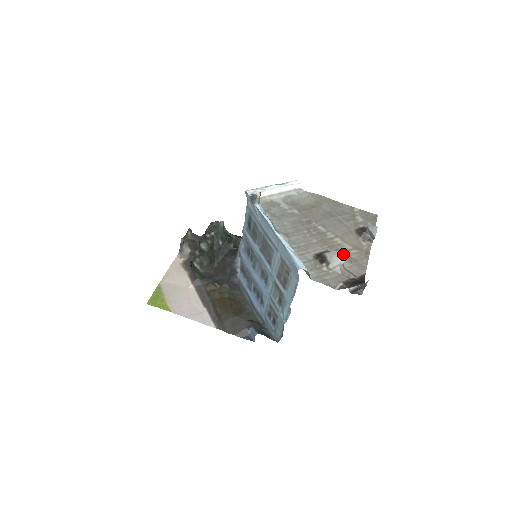
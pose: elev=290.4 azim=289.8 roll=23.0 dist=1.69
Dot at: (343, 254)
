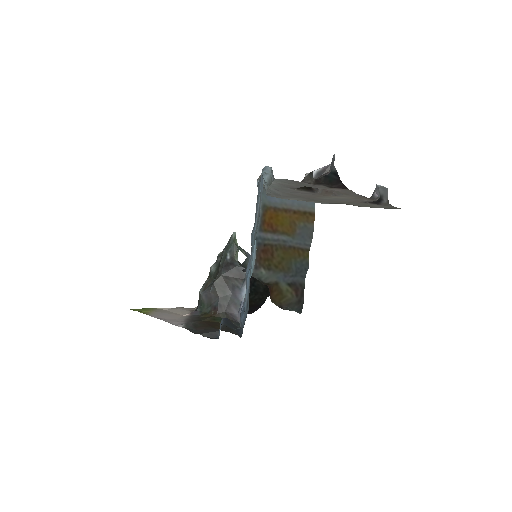
Dot at: occluded
